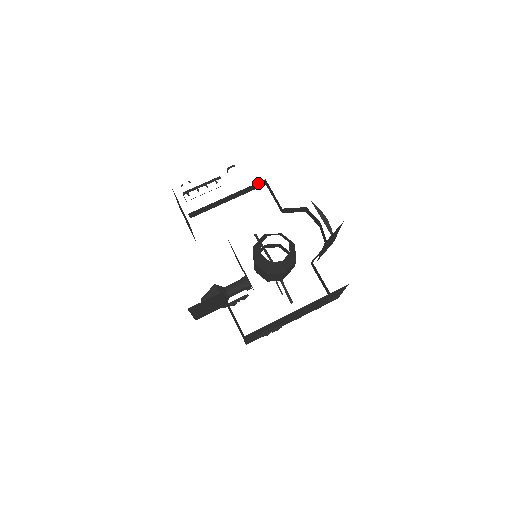
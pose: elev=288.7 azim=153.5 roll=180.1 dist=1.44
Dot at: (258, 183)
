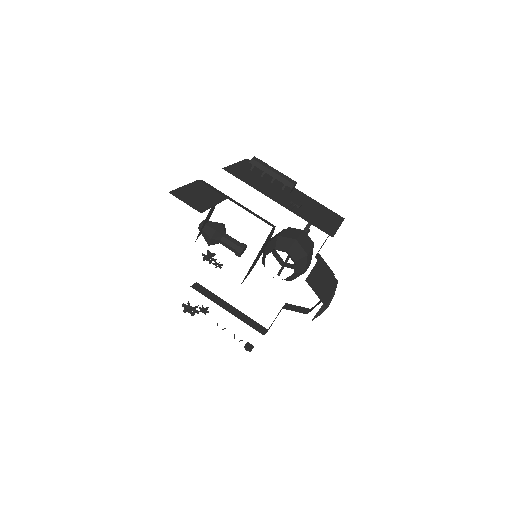
Dot at: occluded
